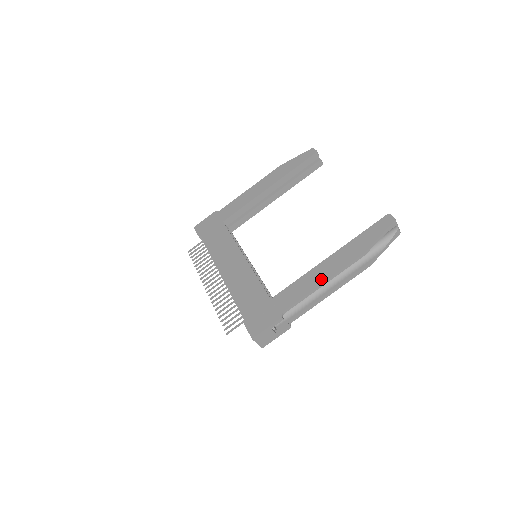
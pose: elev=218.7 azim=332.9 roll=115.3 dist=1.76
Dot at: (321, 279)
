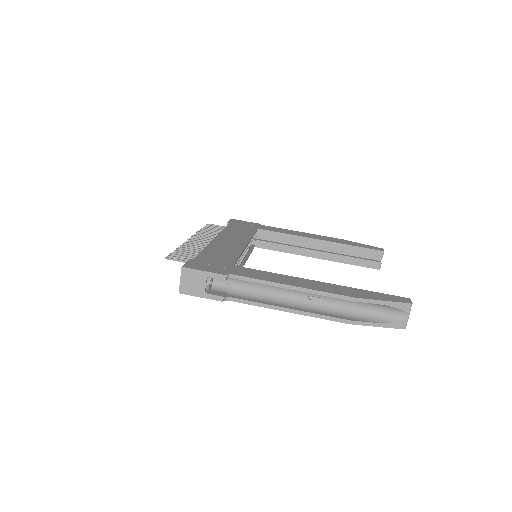
Dot at: (294, 283)
